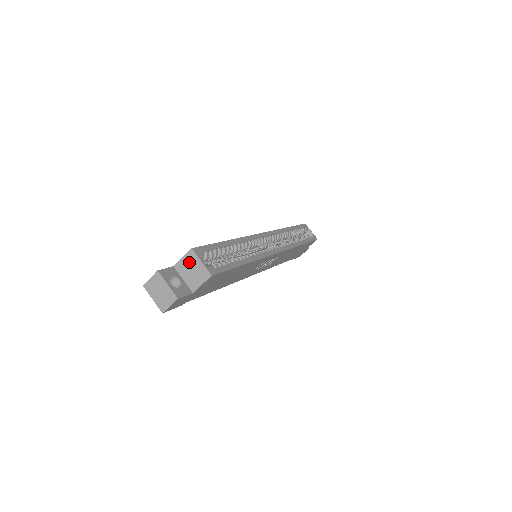
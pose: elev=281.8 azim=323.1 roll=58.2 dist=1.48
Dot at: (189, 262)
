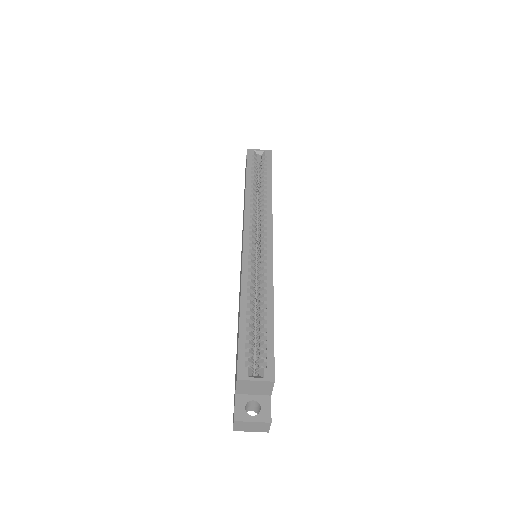
Dot at: (245, 386)
